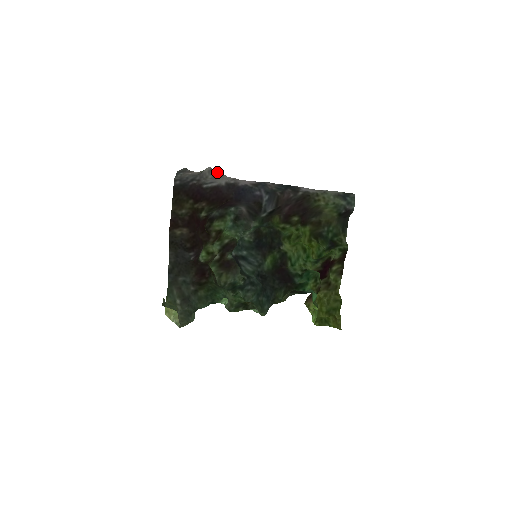
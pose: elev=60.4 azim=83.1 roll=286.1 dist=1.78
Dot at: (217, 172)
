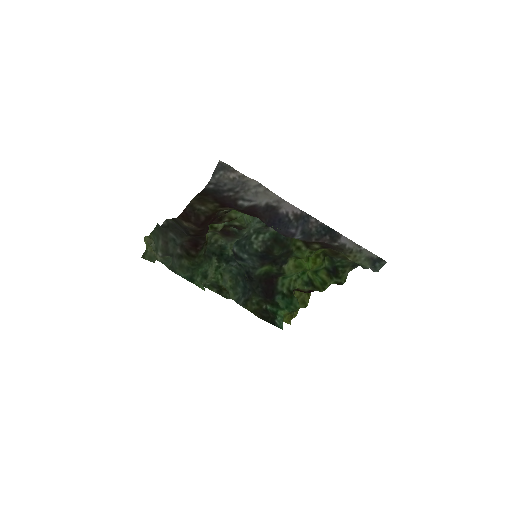
Dot at: (264, 187)
